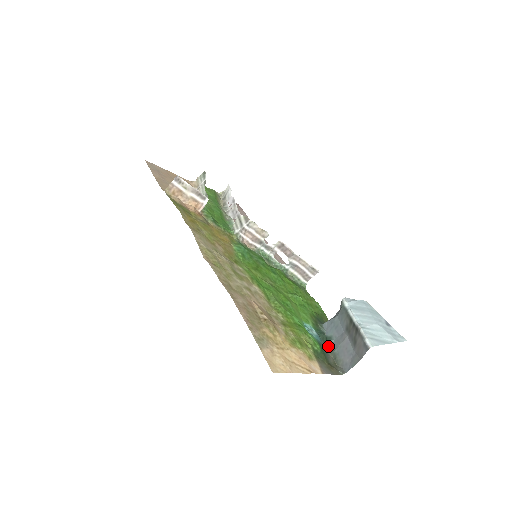
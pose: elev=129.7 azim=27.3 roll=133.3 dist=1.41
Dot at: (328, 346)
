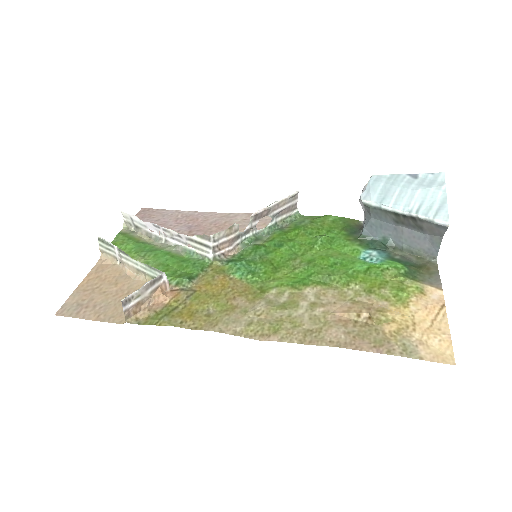
Dot at: (392, 248)
